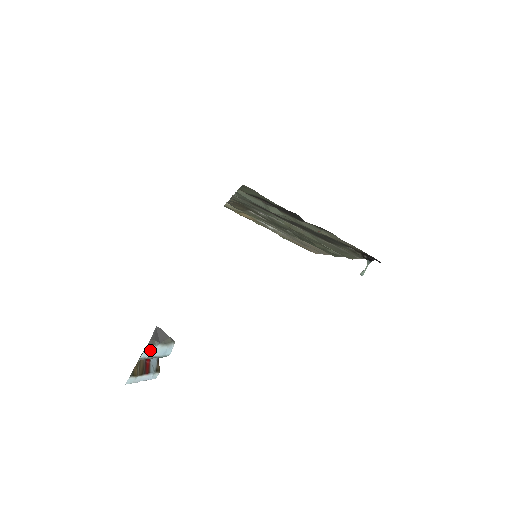
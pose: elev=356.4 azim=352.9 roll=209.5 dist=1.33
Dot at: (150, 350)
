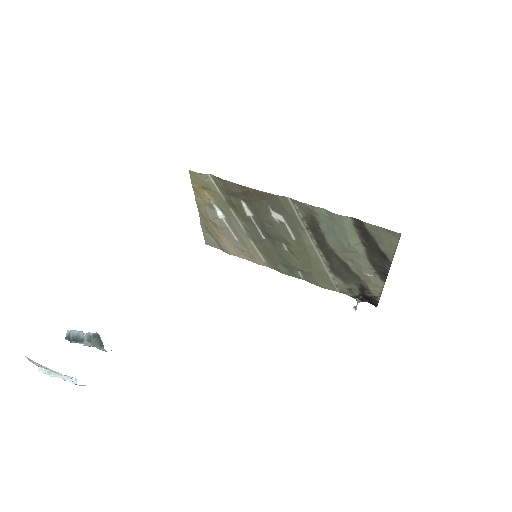
Dot at: occluded
